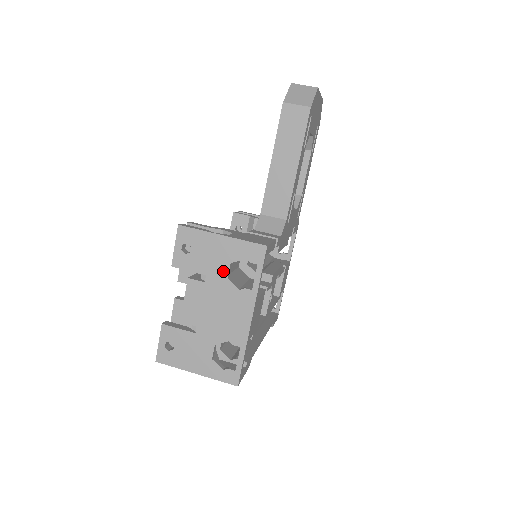
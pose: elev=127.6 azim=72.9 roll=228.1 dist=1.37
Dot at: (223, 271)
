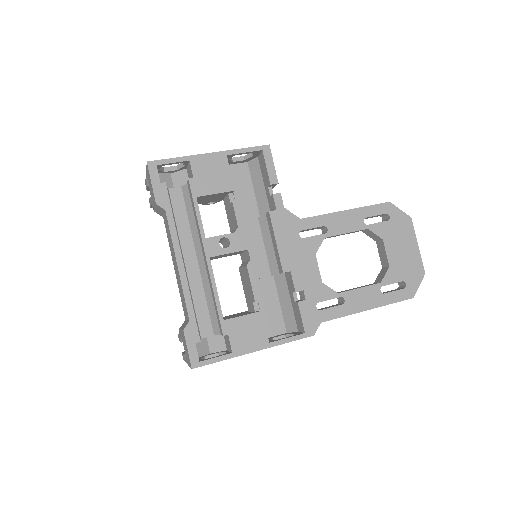
Dot at: (236, 158)
